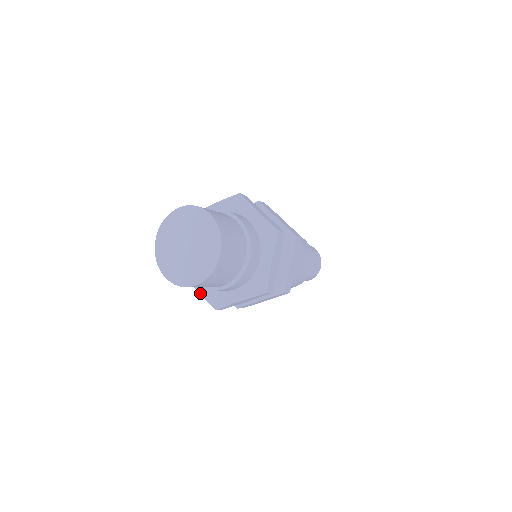
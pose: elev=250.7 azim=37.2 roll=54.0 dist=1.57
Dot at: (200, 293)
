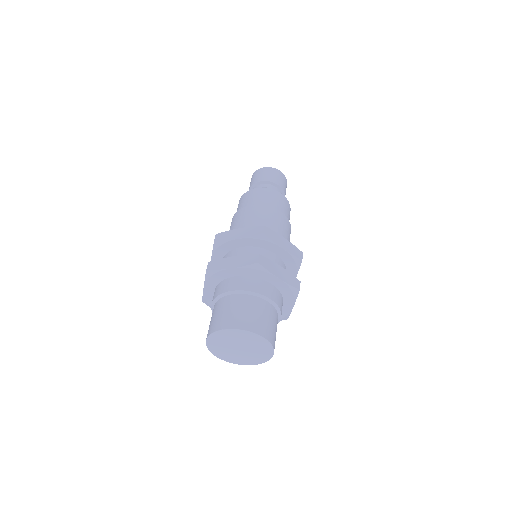
Dot at: occluded
